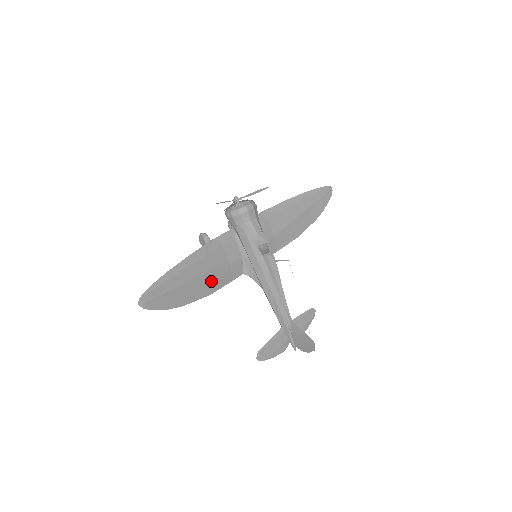
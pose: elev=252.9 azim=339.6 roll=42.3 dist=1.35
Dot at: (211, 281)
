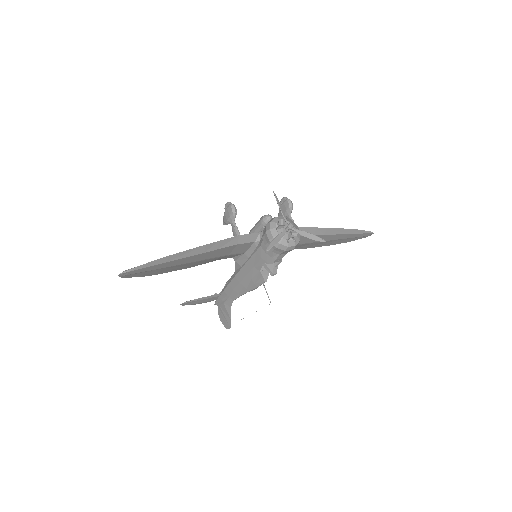
Dot at: (200, 262)
